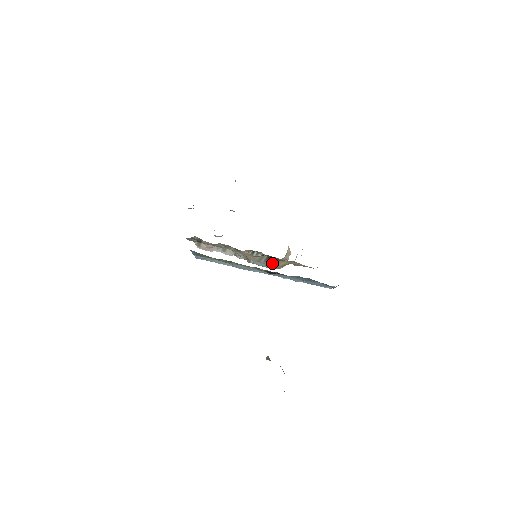
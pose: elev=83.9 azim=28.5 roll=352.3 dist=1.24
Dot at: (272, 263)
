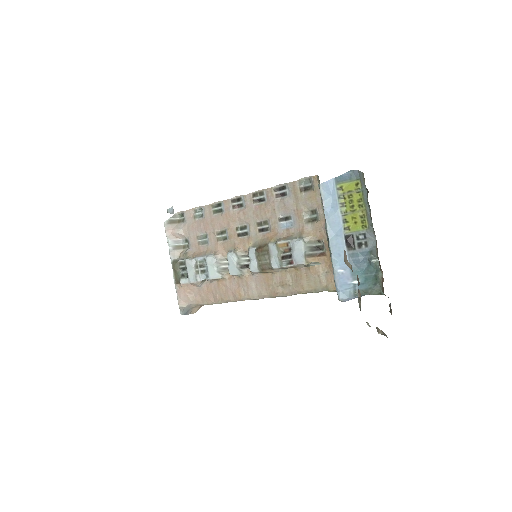
Dot at: (310, 253)
